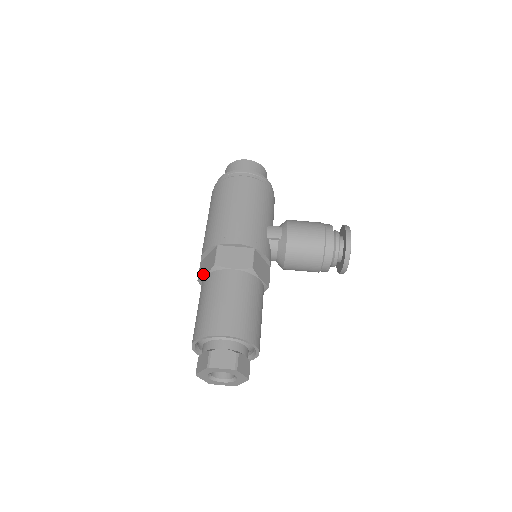
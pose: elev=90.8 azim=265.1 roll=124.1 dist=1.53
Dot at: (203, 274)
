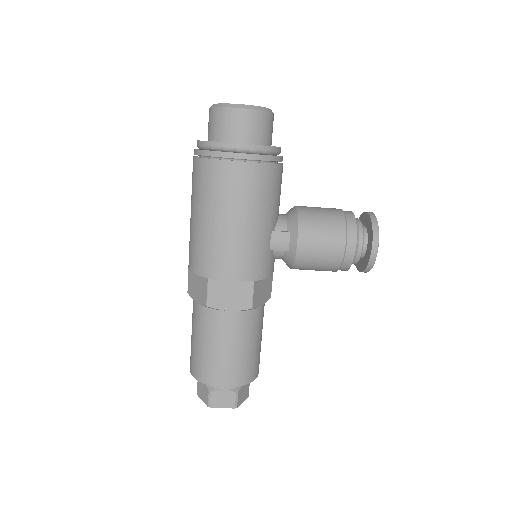
Dot at: (194, 297)
